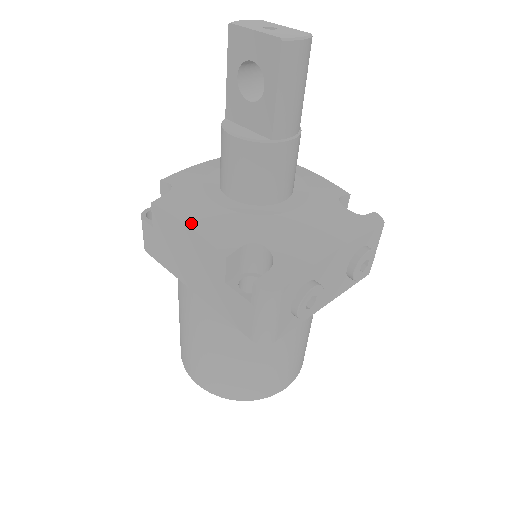
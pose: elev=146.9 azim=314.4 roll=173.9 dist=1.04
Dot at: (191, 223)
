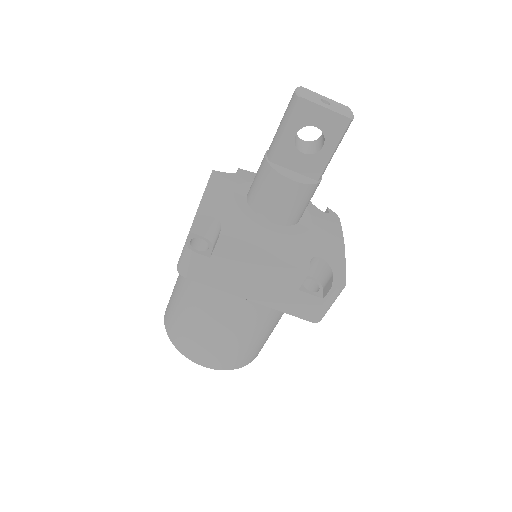
Dot at: (269, 252)
